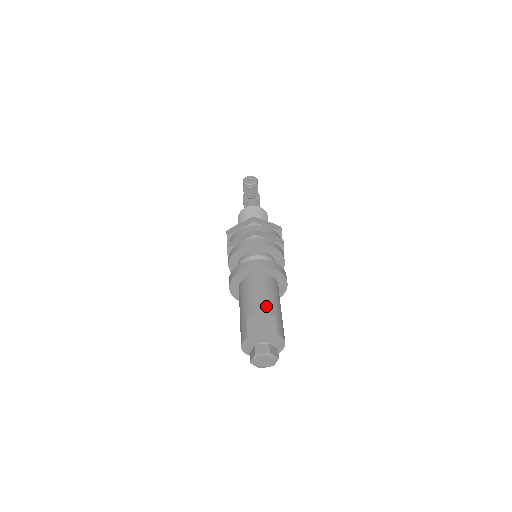
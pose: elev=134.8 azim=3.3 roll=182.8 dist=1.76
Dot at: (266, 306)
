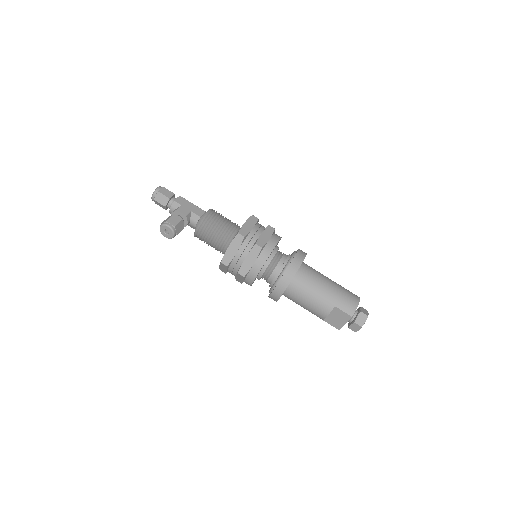
Dot at: (322, 308)
